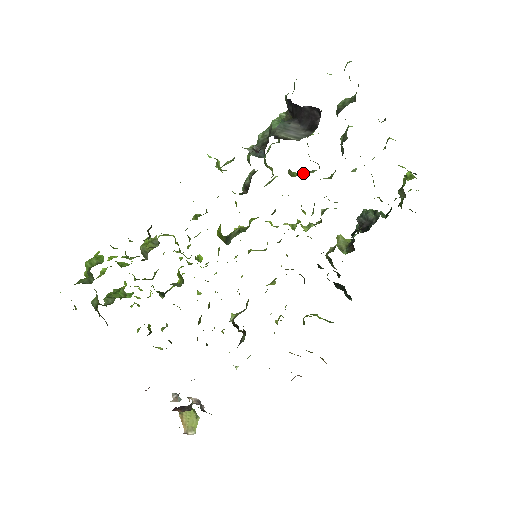
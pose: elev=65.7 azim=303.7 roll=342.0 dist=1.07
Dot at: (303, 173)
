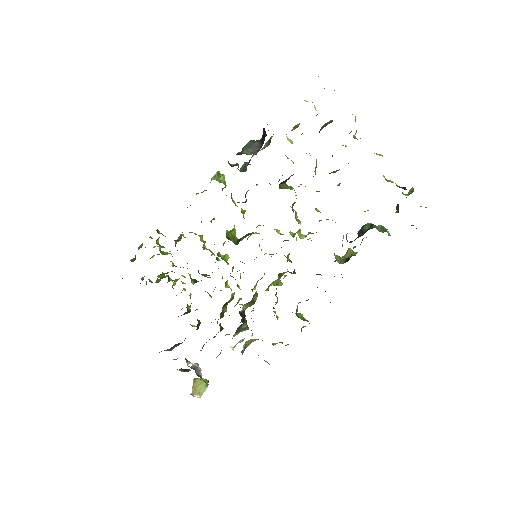
Dot at: occluded
